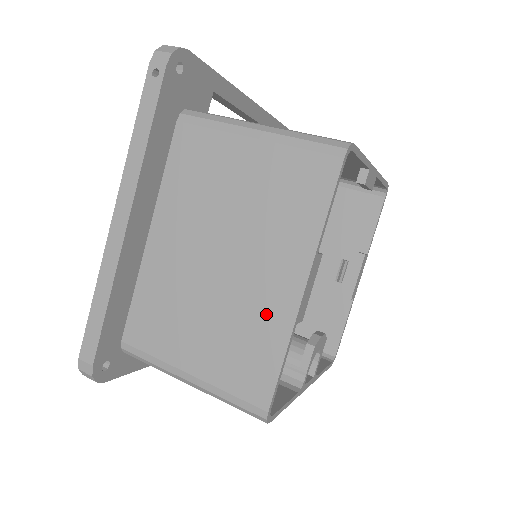
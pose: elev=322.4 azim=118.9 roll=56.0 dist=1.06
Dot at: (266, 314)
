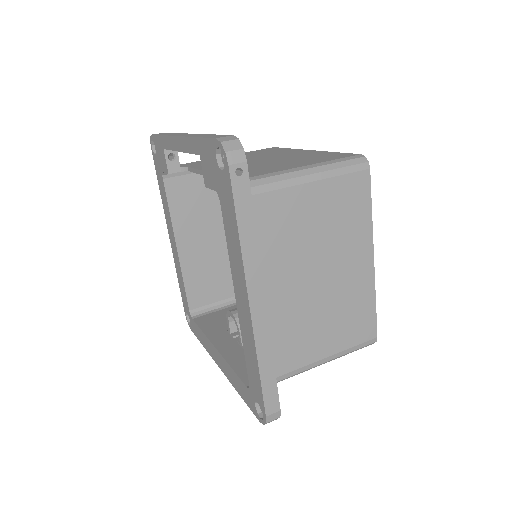
Dot at: (358, 288)
